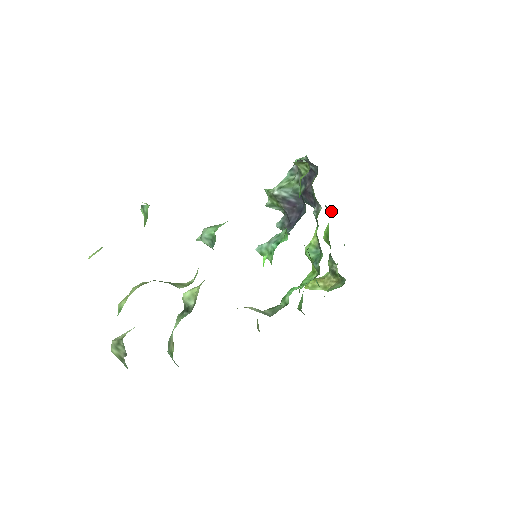
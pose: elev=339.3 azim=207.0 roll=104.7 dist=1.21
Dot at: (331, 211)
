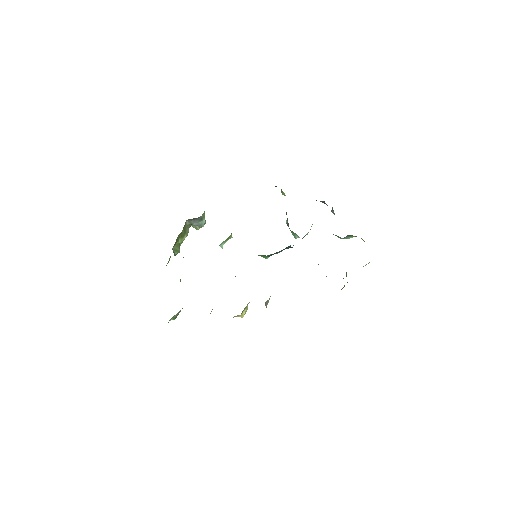
Dot at: (363, 240)
